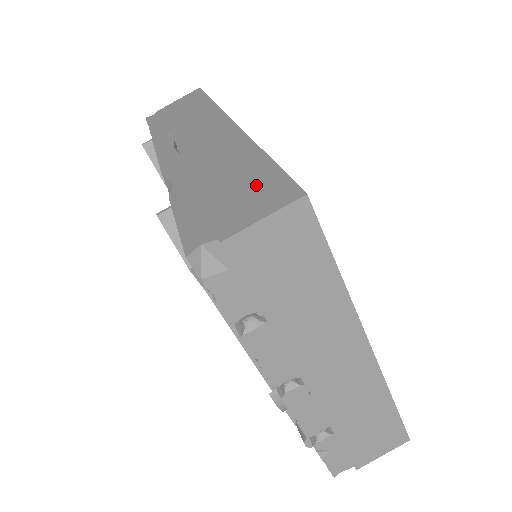
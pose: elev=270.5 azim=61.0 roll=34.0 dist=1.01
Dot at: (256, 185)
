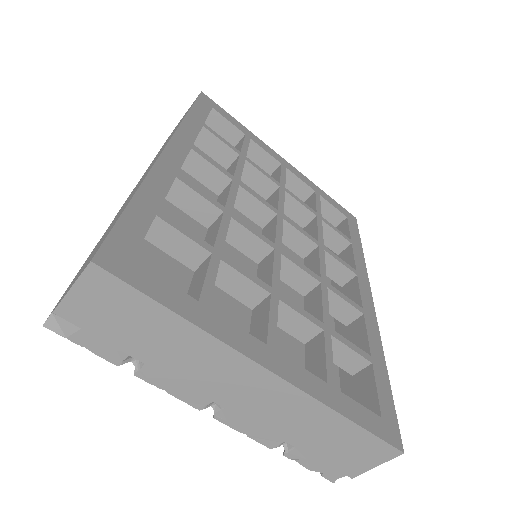
Dot at: (100, 243)
